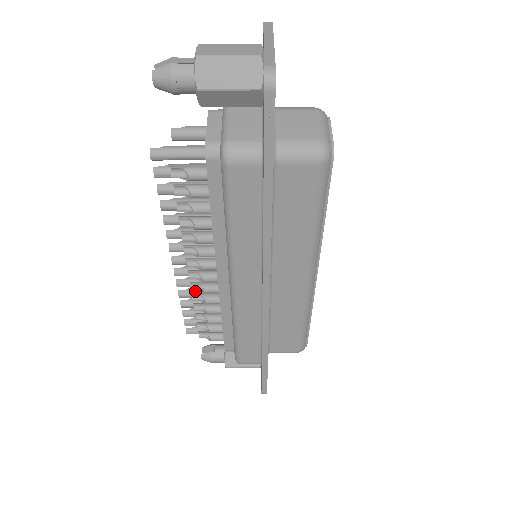
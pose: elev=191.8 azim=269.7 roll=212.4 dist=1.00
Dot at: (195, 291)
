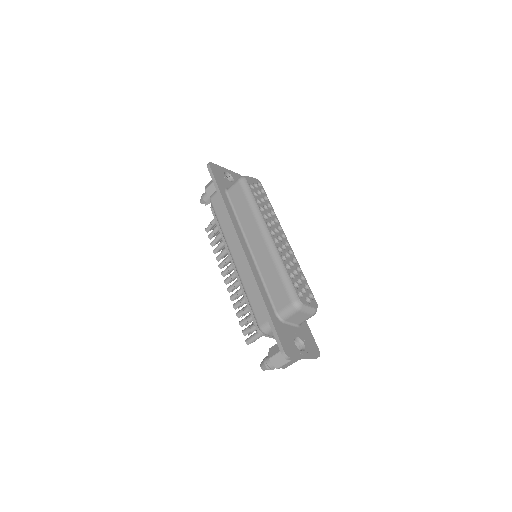
Dot at: occluded
